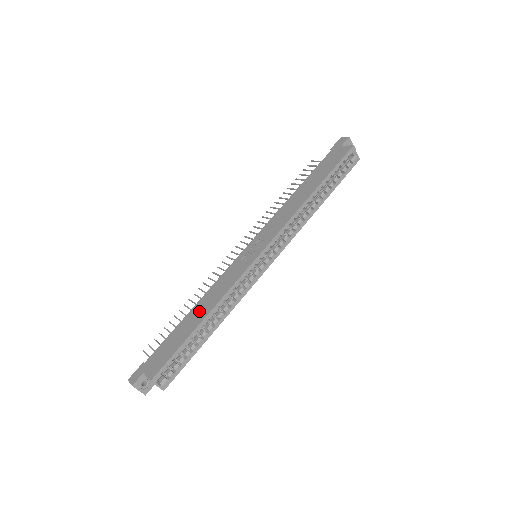
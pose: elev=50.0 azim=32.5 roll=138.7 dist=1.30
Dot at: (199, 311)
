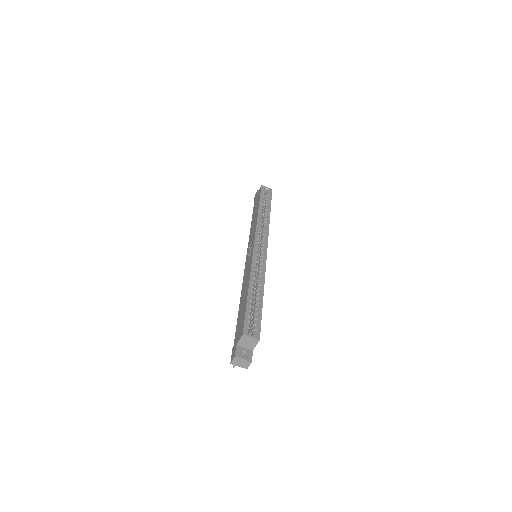
Dot at: (244, 293)
